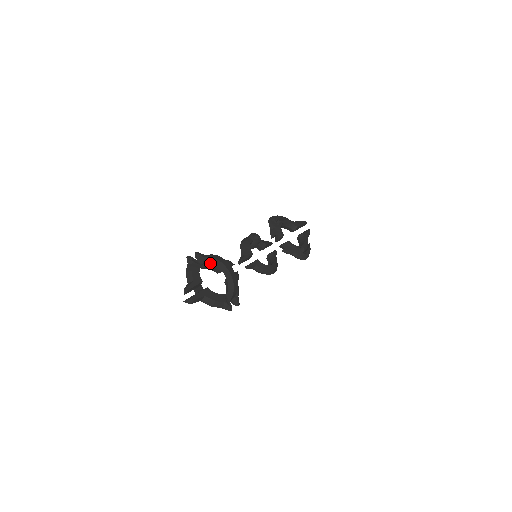
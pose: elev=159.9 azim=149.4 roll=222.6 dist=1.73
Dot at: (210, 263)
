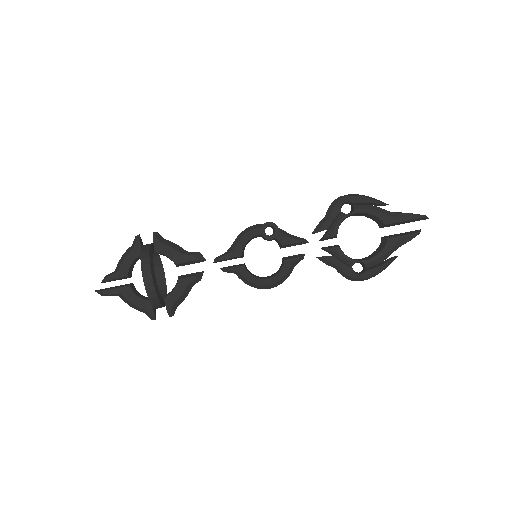
Dot at: (161, 253)
